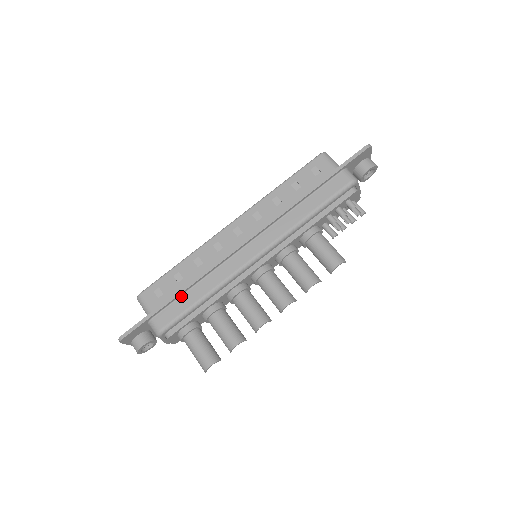
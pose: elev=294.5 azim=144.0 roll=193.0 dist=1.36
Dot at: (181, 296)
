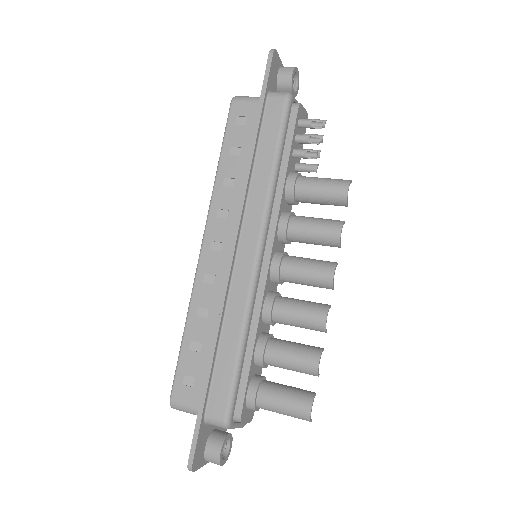
Dot at: (215, 363)
